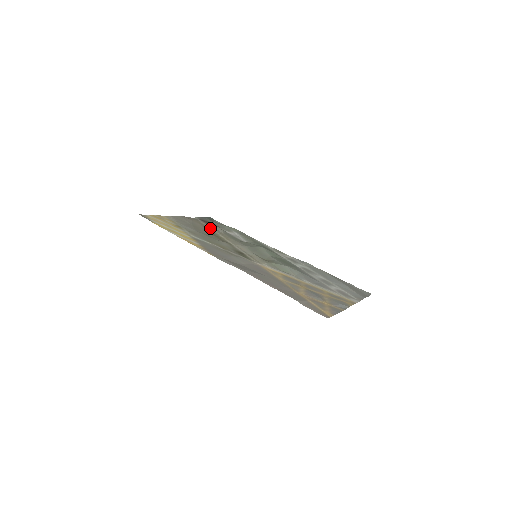
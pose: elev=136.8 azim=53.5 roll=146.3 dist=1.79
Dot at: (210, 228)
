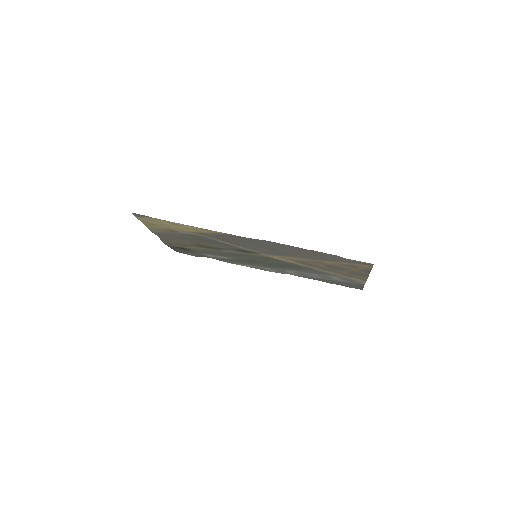
Dot at: (191, 247)
